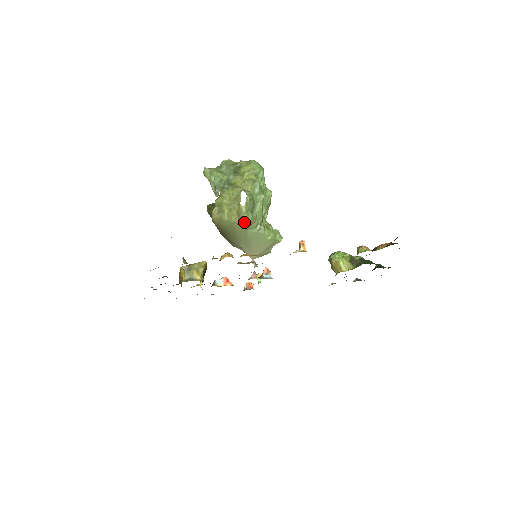
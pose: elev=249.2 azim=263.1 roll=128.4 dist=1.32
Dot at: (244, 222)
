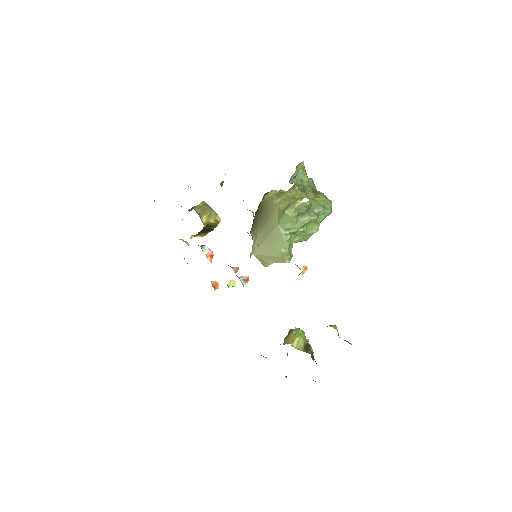
Dot at: (287, 212)
